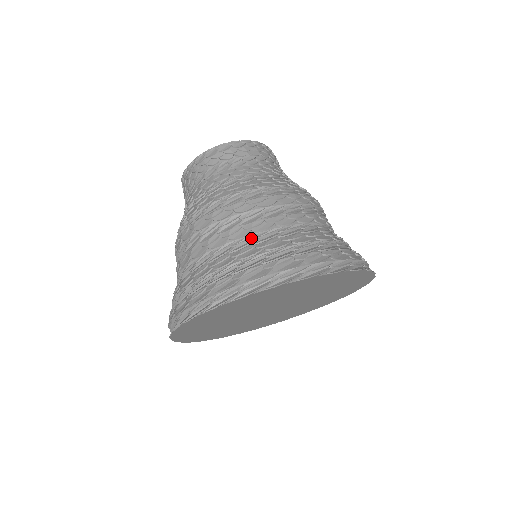
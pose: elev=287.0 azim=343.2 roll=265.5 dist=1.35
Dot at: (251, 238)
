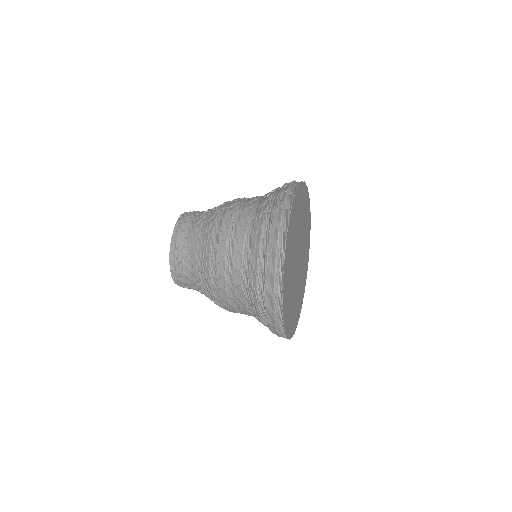
Dot at: (259, 201)
